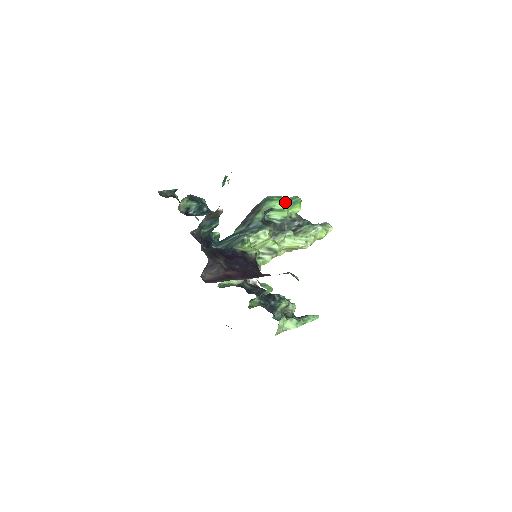
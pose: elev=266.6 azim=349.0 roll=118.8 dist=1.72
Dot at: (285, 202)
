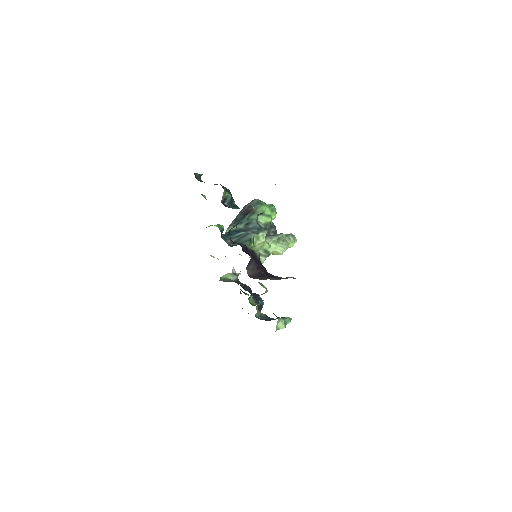
Dot at: occluded
